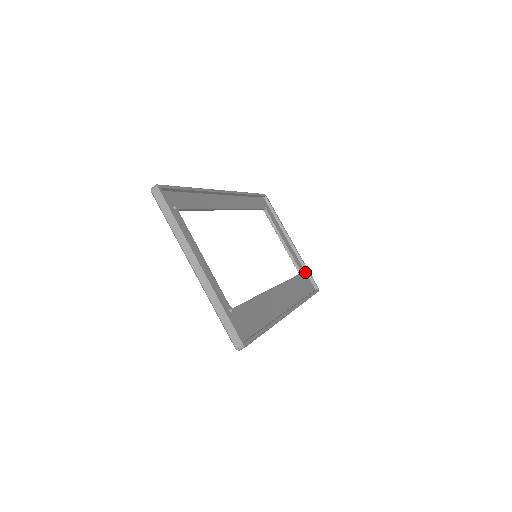
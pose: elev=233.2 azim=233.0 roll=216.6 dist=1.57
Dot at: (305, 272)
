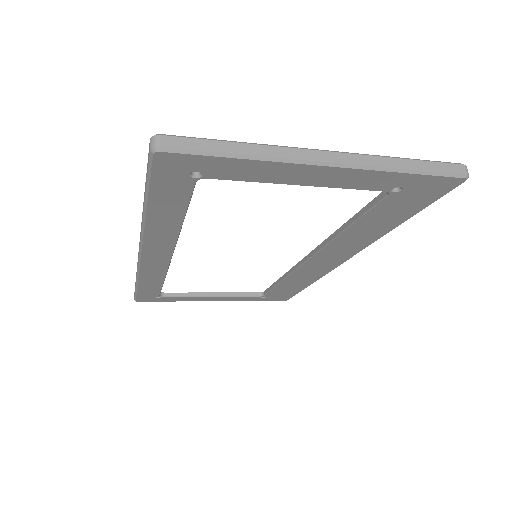
Dot at: occluded
